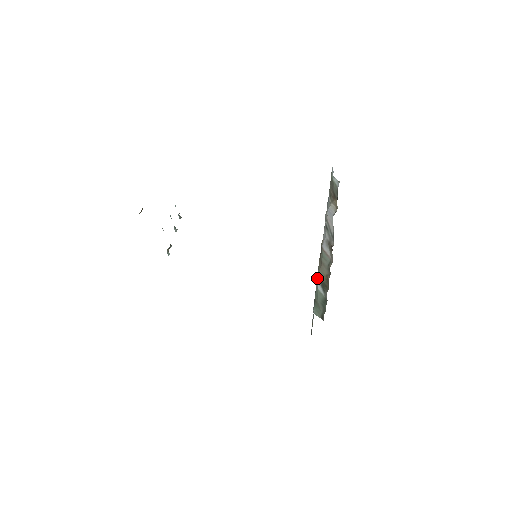
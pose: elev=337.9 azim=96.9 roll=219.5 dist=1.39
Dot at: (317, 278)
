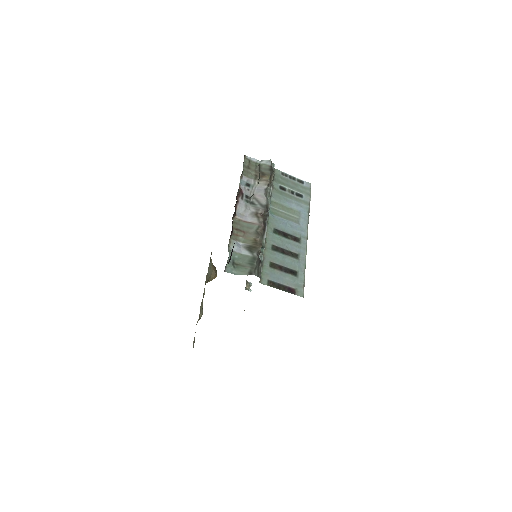
Dot at: (232, 247)
